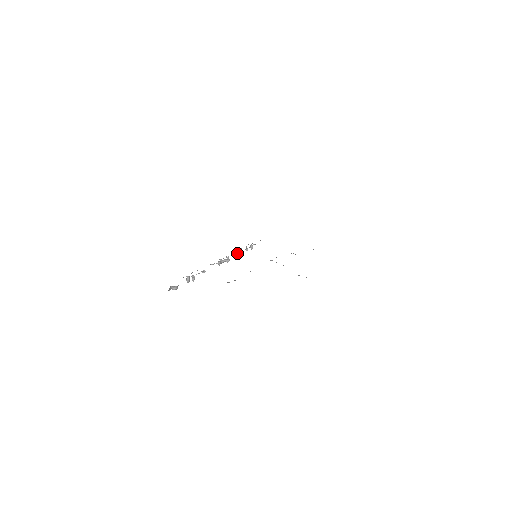
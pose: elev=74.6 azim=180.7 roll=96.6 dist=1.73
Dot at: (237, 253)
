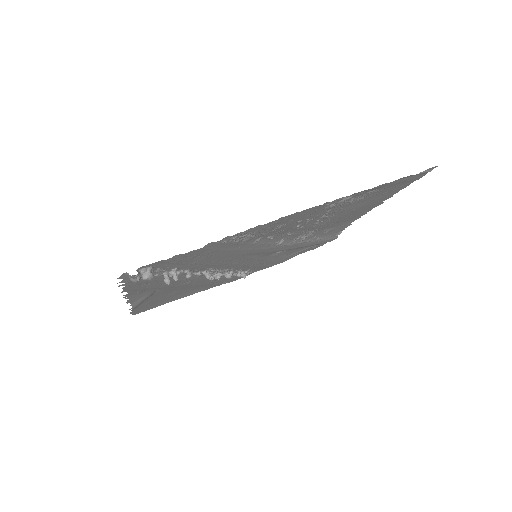
Dot at: (227, 276)
